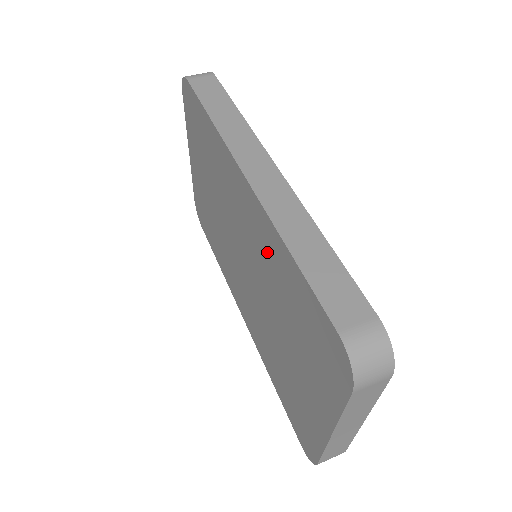
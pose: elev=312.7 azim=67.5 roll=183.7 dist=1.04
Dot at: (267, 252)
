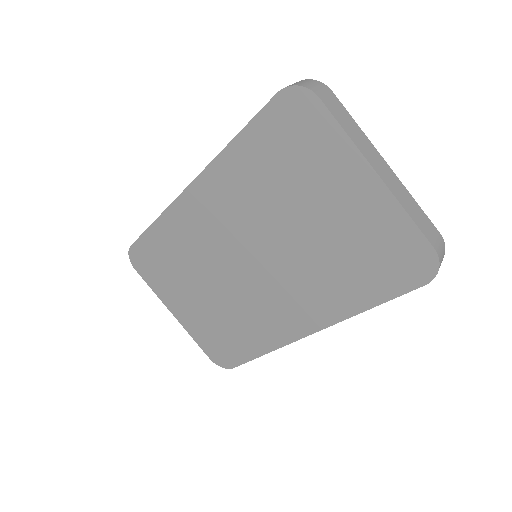
Dot at: (237, 188)
